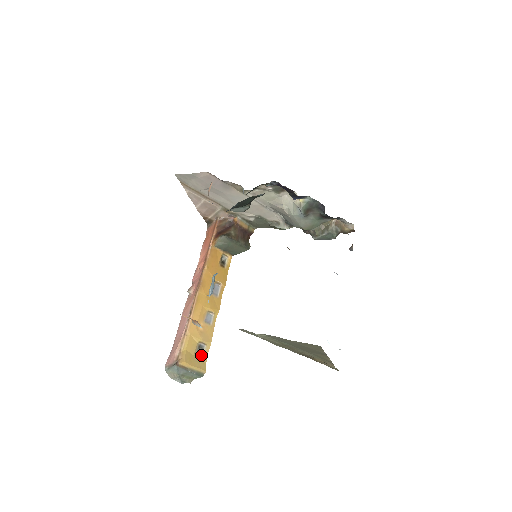
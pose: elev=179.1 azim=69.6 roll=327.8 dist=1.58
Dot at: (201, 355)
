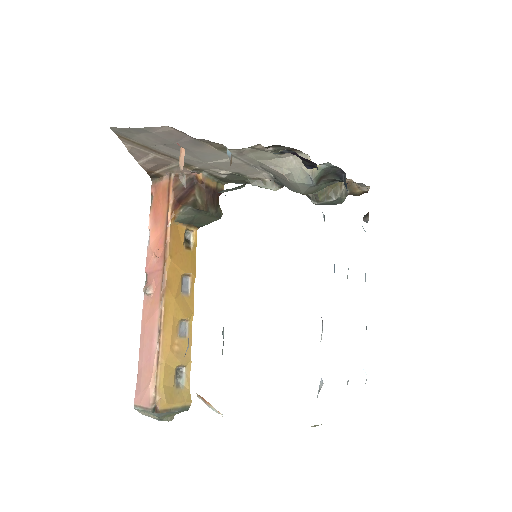
Dot at: (181, 382)
